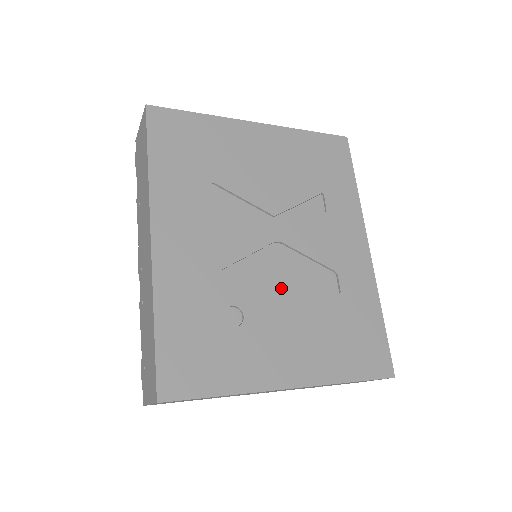
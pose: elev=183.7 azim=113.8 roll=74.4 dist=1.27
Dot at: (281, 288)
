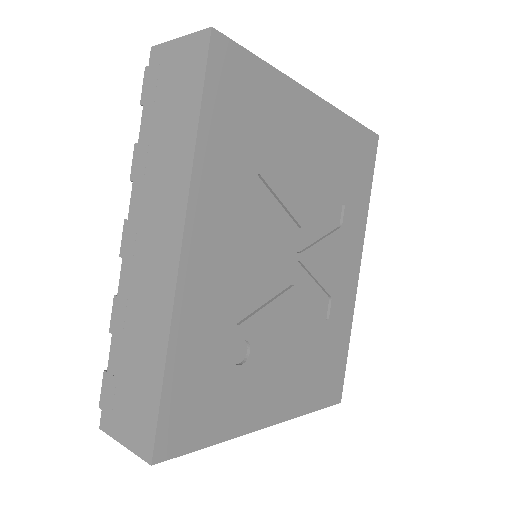
Dot at: (287, 316)
